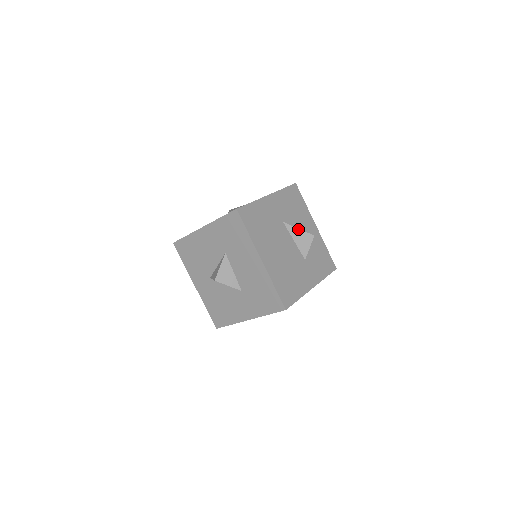
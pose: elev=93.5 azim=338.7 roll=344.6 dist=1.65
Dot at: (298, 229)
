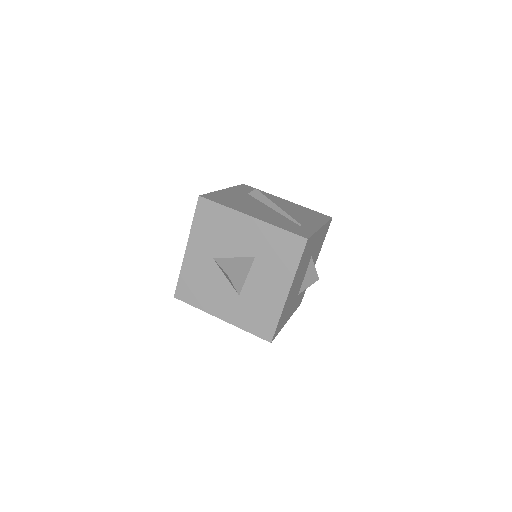
Dot at: (315, 268)
